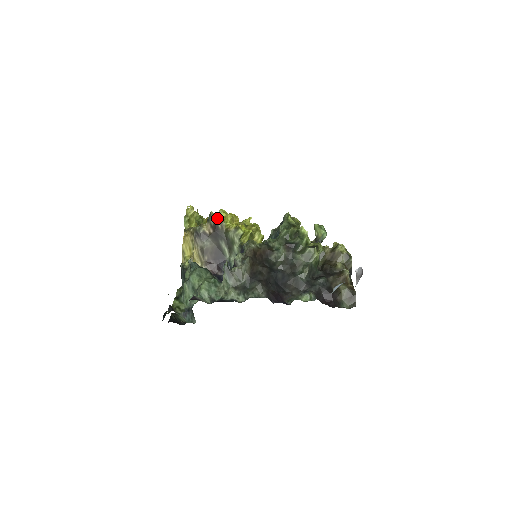
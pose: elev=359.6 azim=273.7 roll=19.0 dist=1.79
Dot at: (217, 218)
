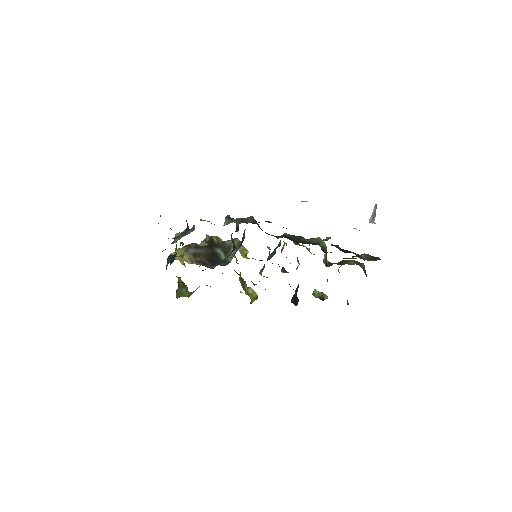
Dot at: (213, 237)
